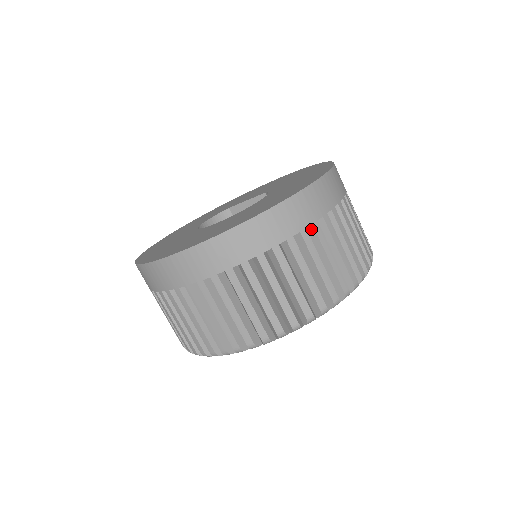
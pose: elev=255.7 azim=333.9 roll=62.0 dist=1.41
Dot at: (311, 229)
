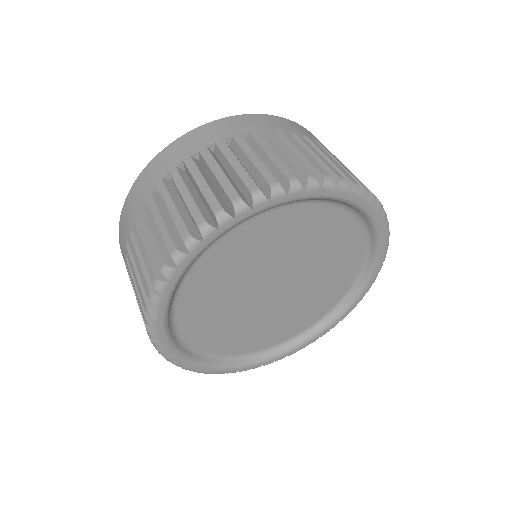
Dot at: occluded
